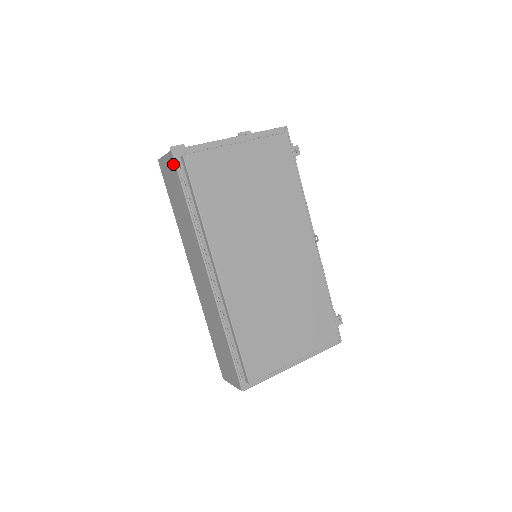
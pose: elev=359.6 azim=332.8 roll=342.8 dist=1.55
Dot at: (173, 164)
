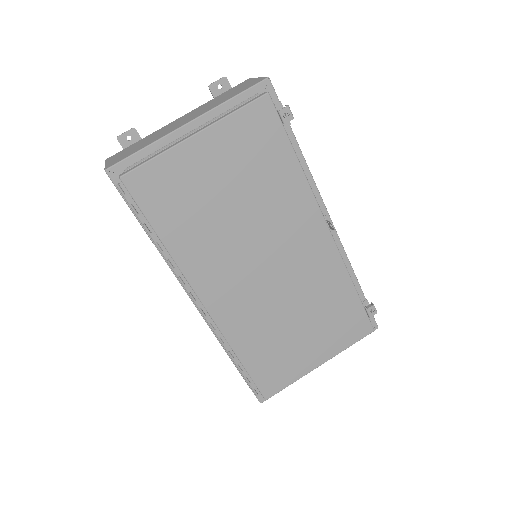
Dot at: (114, 184)
